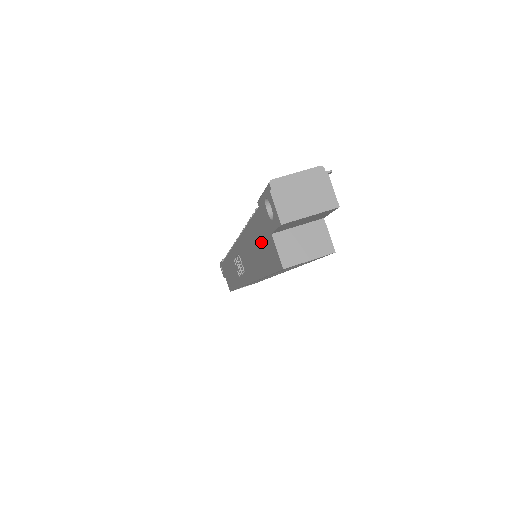
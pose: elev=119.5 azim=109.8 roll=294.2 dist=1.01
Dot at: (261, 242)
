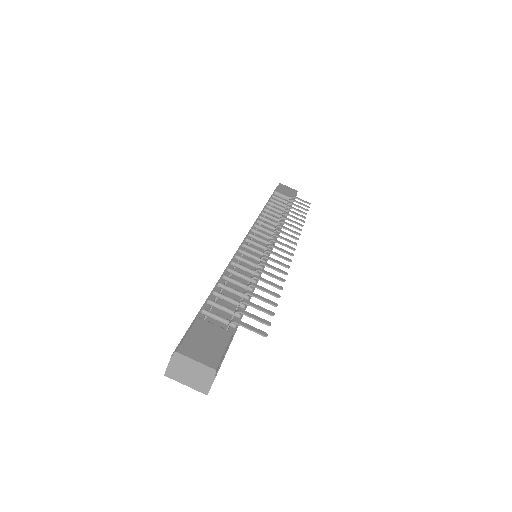
Dot at: occluded
